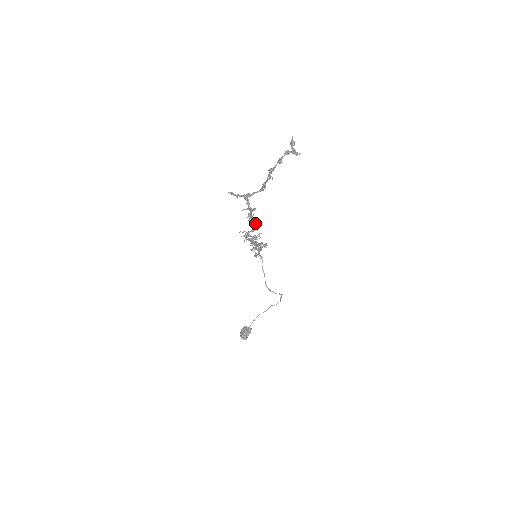
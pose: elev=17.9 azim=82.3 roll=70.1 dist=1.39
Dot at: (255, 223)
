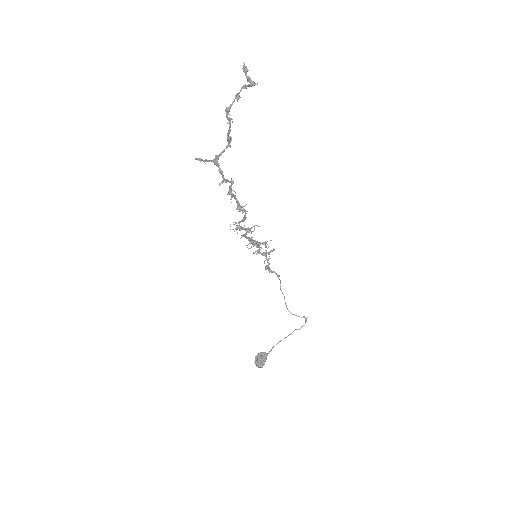
Dot at: (242, 207)
